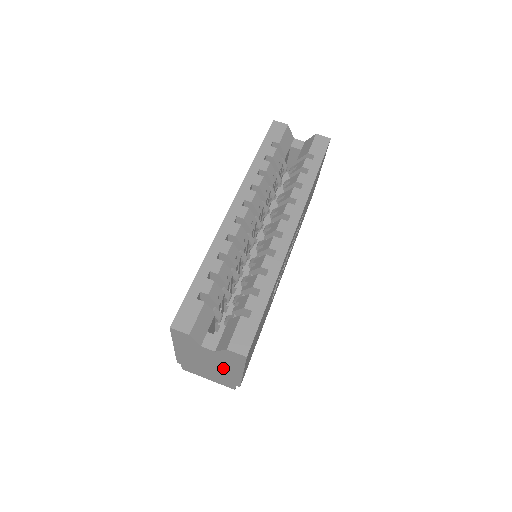
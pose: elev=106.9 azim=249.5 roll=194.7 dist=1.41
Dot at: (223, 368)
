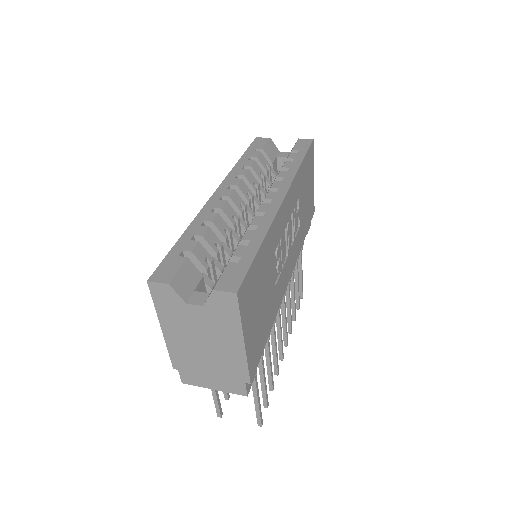
Dot at: (221, 345)
